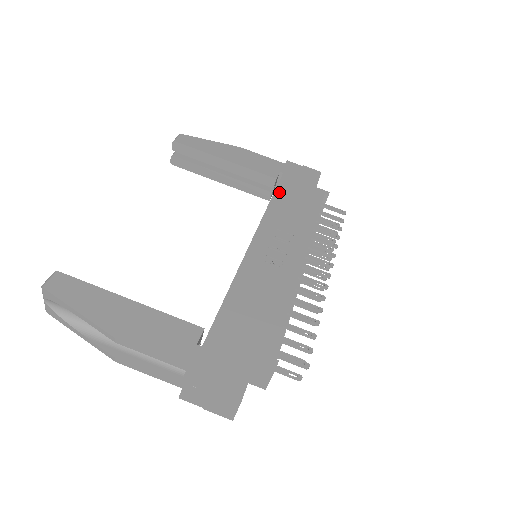
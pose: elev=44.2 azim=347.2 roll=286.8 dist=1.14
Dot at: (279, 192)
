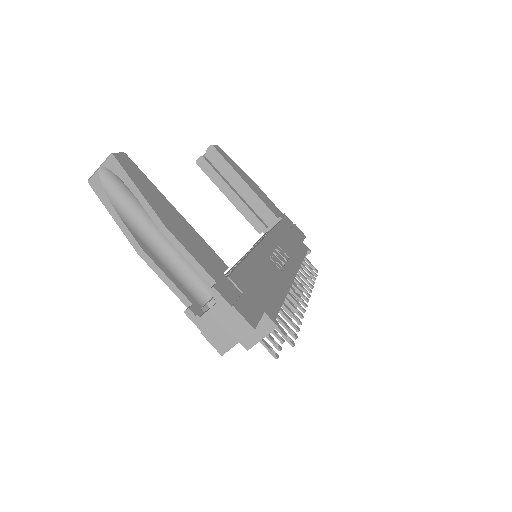
Dot at: (280, 226)
